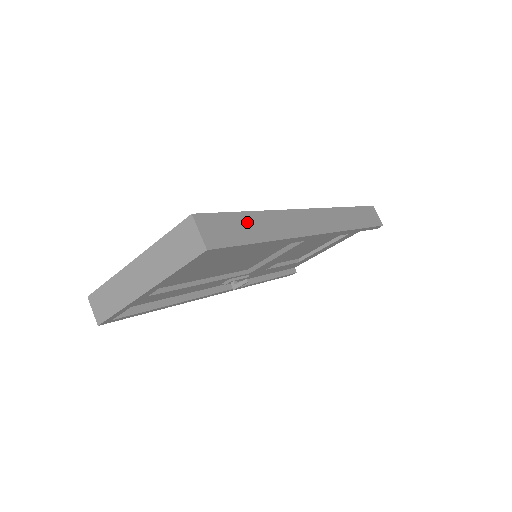
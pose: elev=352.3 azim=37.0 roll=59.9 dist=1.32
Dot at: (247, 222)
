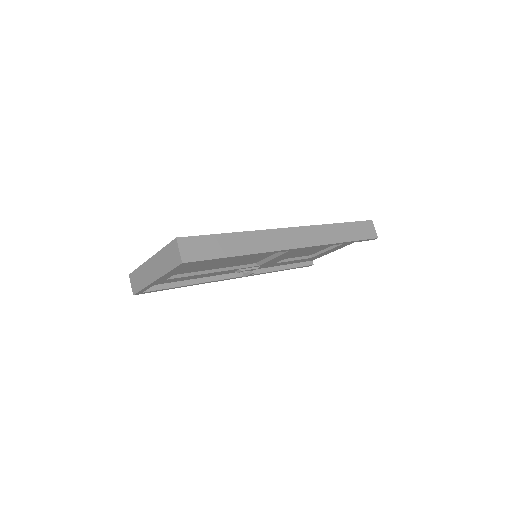
Dot at: (223, 241)
